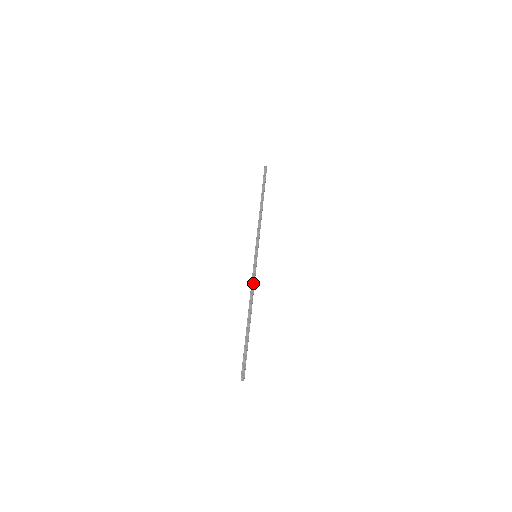
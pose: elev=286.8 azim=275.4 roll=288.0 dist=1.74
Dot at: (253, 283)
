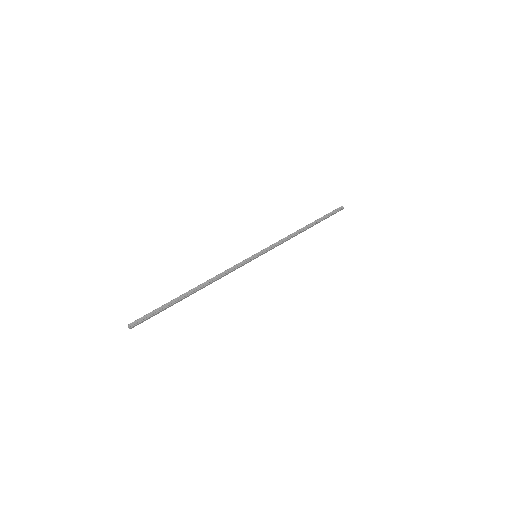
Dot at: (229, 271)
